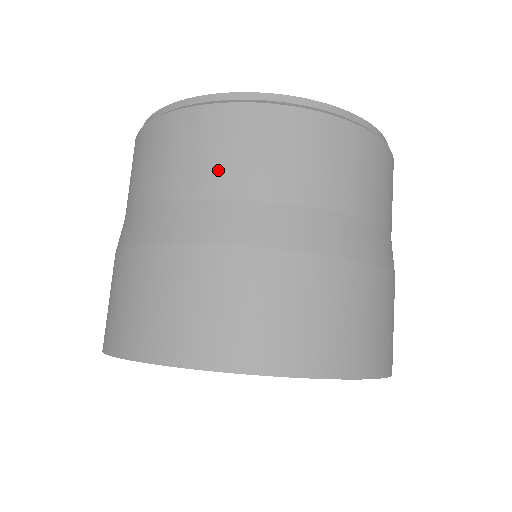
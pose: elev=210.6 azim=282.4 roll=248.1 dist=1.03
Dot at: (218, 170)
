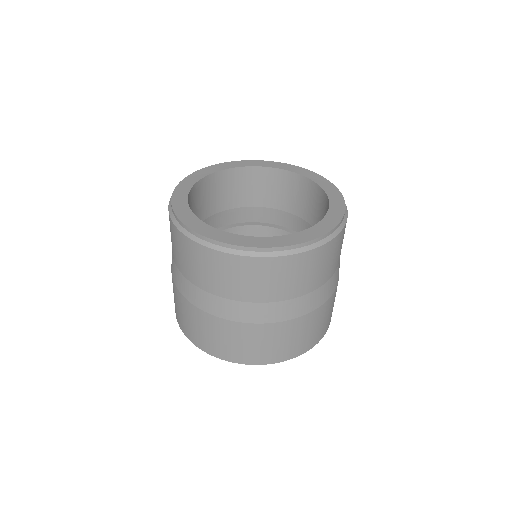
Dot at: (216, 283)
